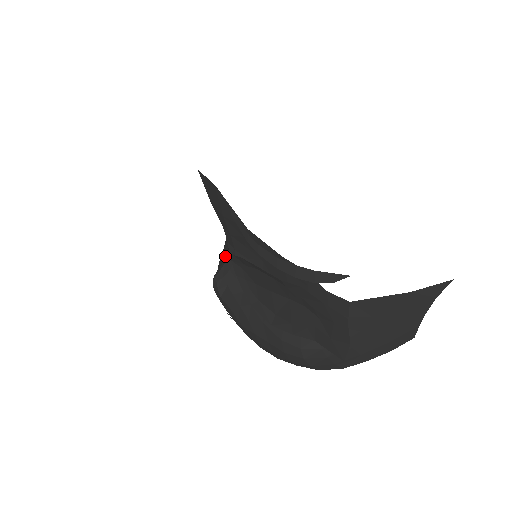
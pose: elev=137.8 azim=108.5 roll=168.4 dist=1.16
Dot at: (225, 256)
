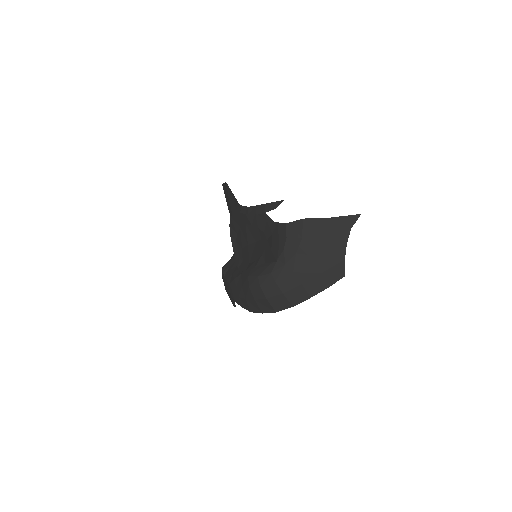
Dot at: occluded
